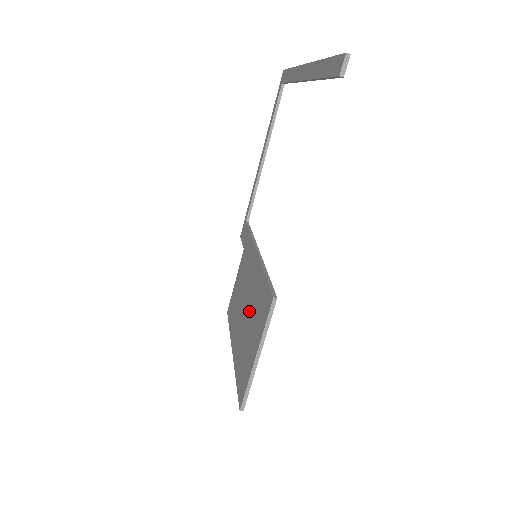
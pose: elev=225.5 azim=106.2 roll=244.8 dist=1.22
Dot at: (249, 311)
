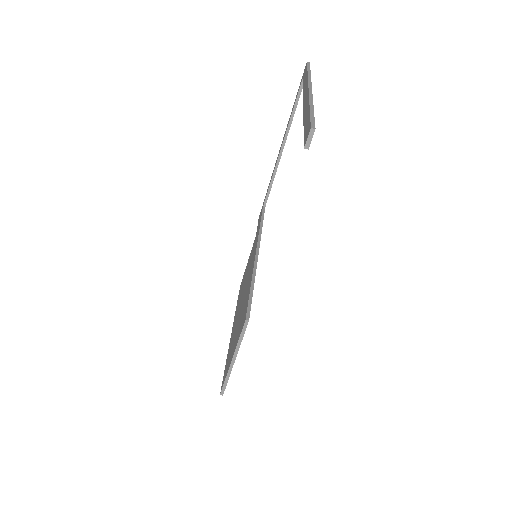
Dot at: (241, 309)
